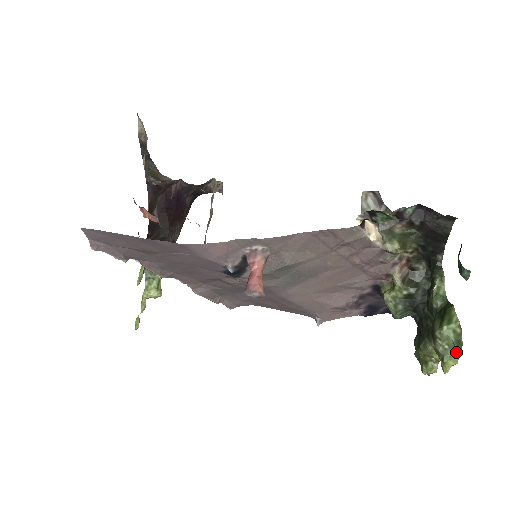
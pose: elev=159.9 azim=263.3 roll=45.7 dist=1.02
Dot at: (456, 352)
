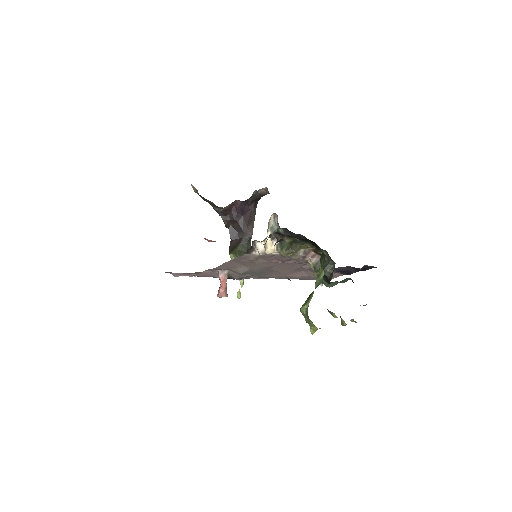
Dot at: (312, 322)
